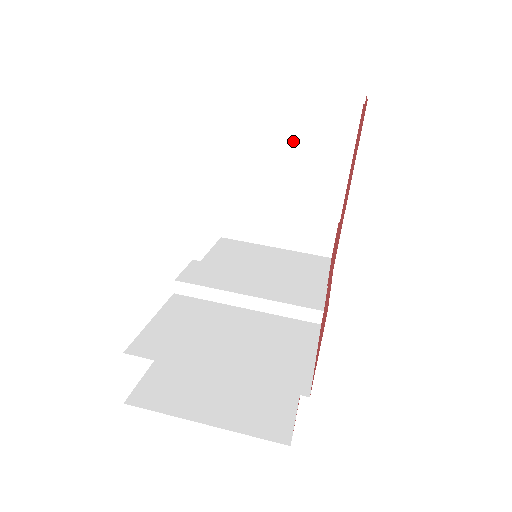
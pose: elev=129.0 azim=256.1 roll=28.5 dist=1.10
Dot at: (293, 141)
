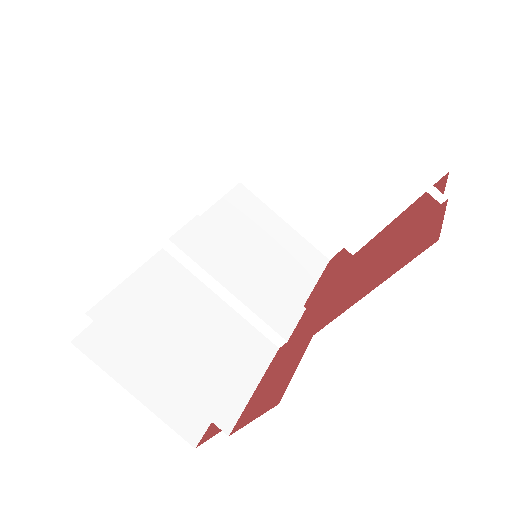
Dot at: (356, 162)
